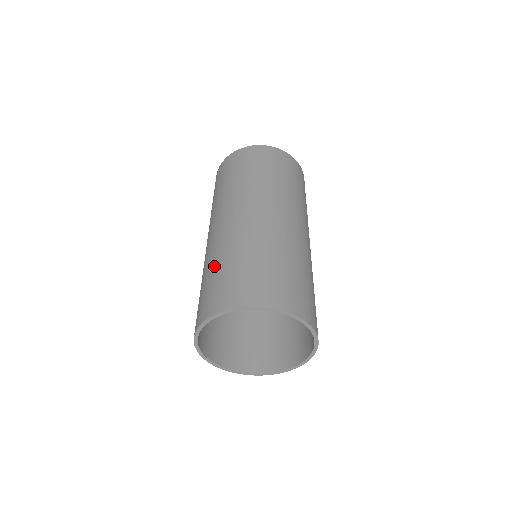
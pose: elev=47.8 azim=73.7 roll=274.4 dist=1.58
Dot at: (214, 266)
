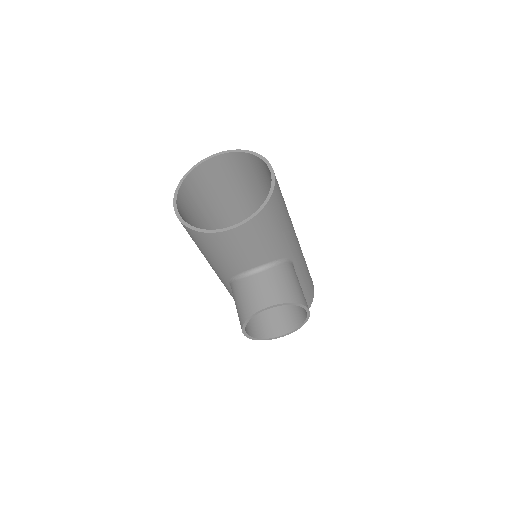
Dot at: occluded
